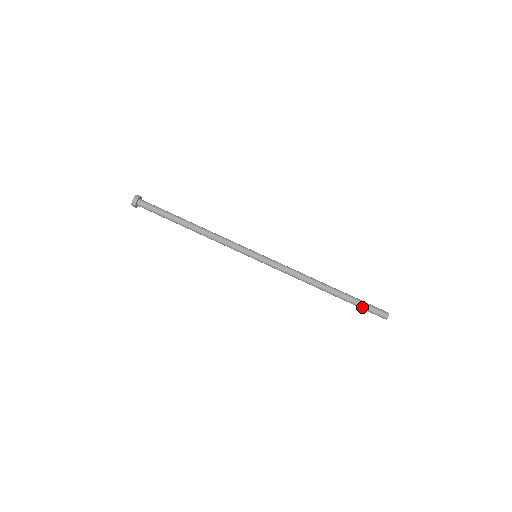
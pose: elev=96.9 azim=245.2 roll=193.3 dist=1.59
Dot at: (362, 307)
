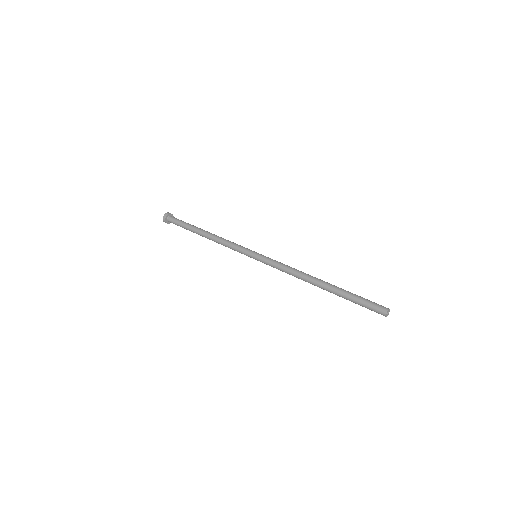
Dot at: (359, 297)
